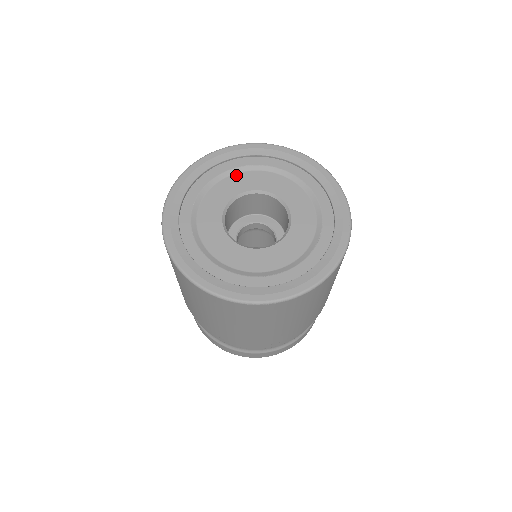
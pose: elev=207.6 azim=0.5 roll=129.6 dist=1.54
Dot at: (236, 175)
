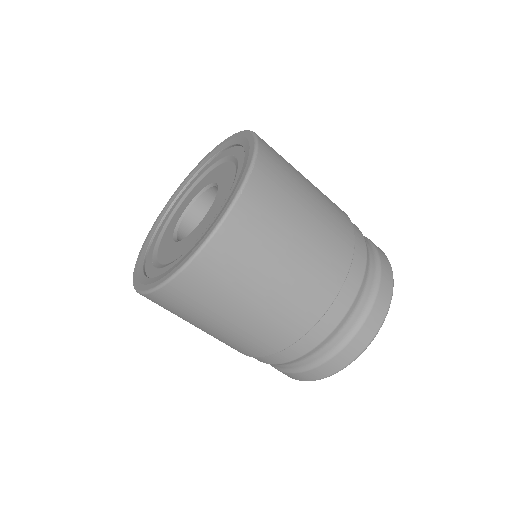
Dot at: (163, 236)
